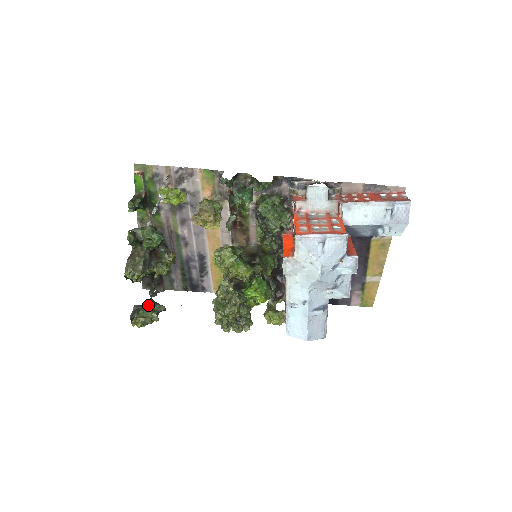
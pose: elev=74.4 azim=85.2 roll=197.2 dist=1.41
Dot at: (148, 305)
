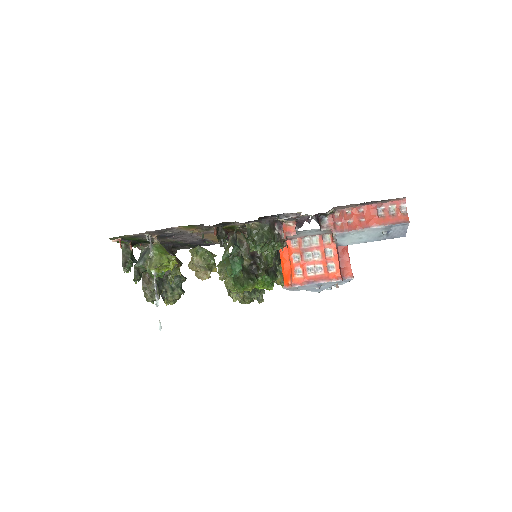
Dot at: occluded
